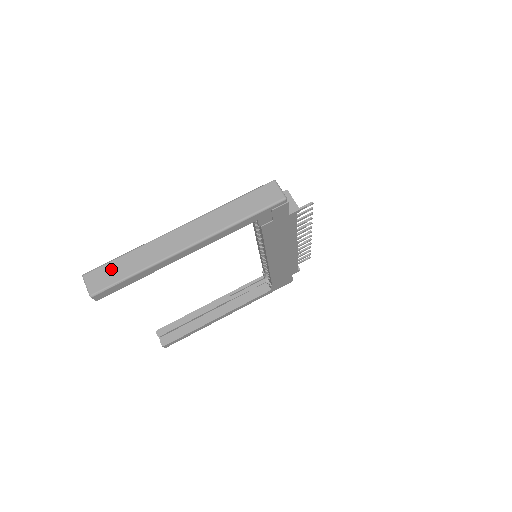
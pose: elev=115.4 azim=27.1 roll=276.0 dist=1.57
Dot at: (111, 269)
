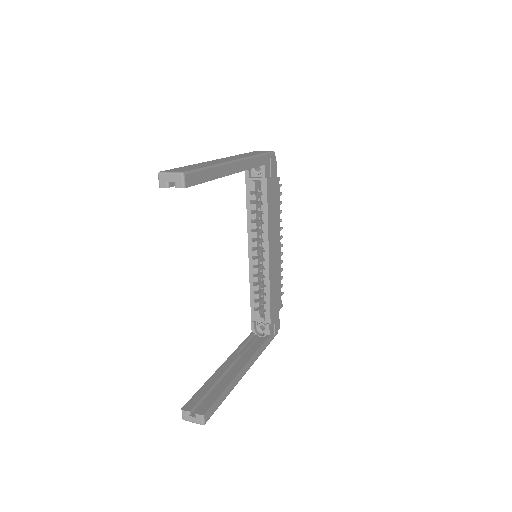
Dot at: (184, 168)
